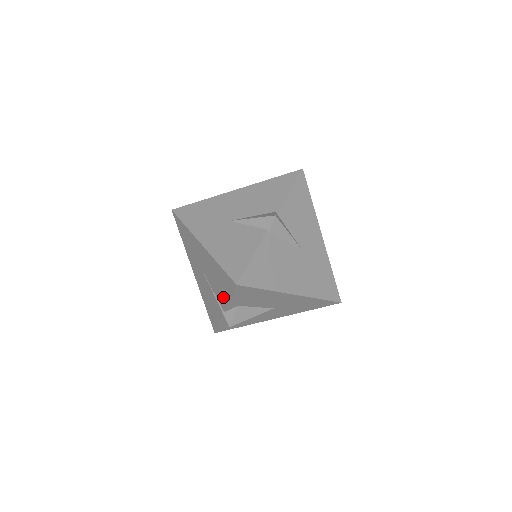
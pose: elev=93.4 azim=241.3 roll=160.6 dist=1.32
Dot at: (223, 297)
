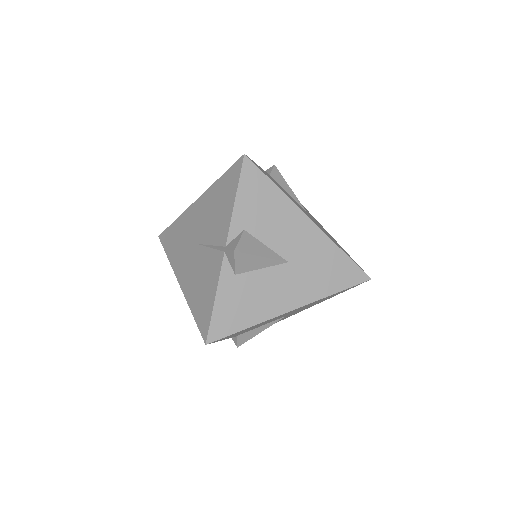
Dot at: (225, 219)
